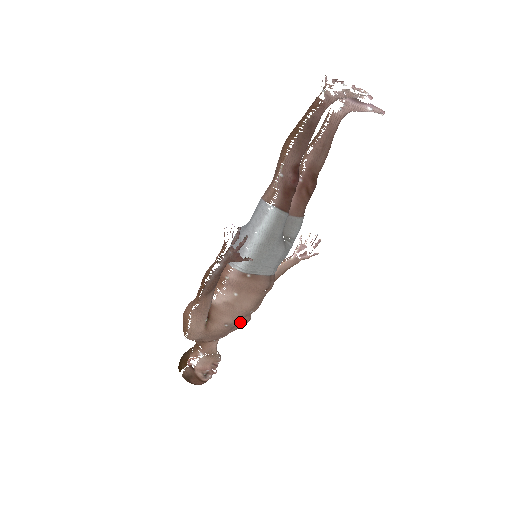
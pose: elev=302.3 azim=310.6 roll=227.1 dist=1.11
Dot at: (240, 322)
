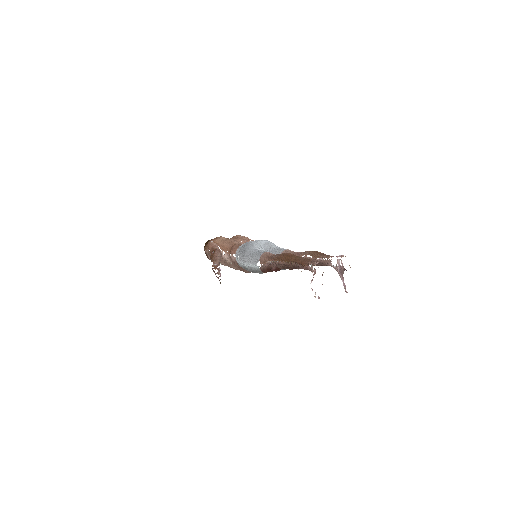
Dot at: occluded
